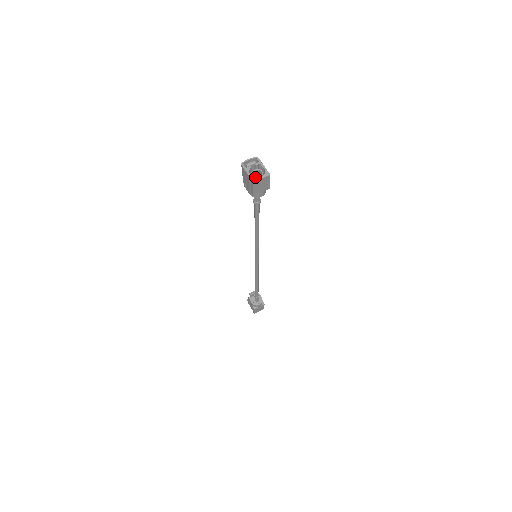
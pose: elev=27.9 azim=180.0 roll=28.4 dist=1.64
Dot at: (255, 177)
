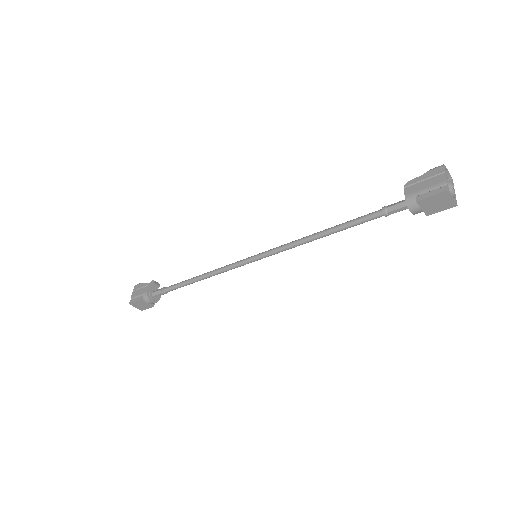
Dot at: (446, 189)
